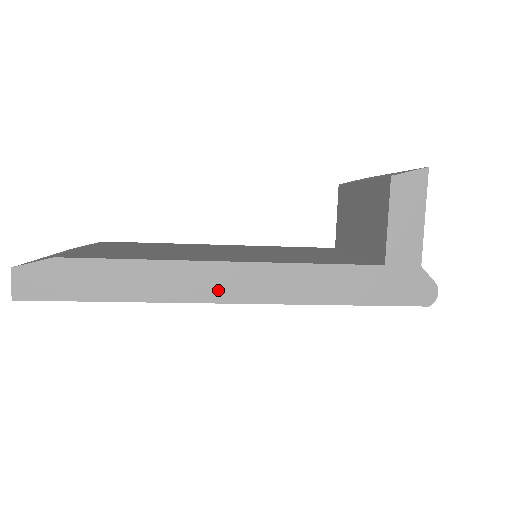
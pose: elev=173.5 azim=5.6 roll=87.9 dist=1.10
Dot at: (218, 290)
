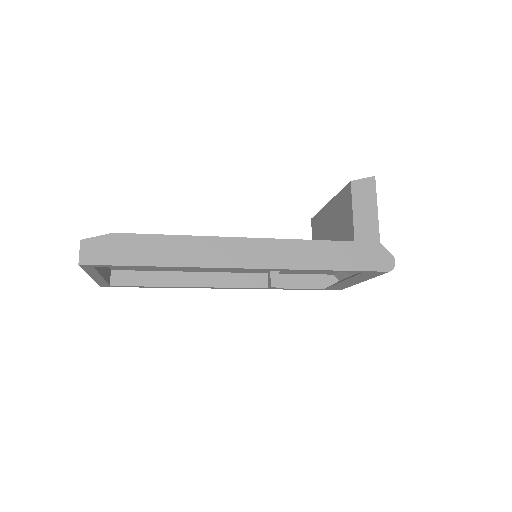
Dot at: (235, 258)
